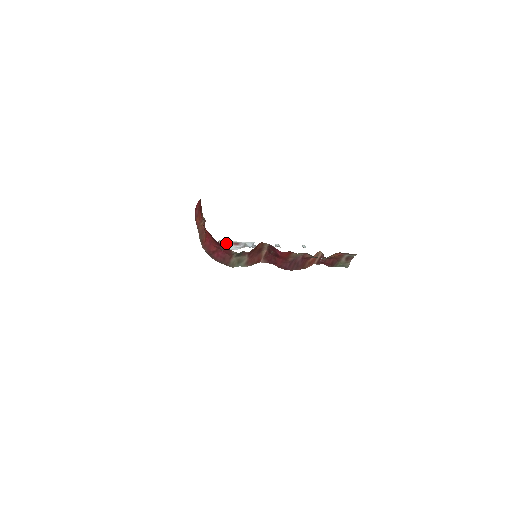
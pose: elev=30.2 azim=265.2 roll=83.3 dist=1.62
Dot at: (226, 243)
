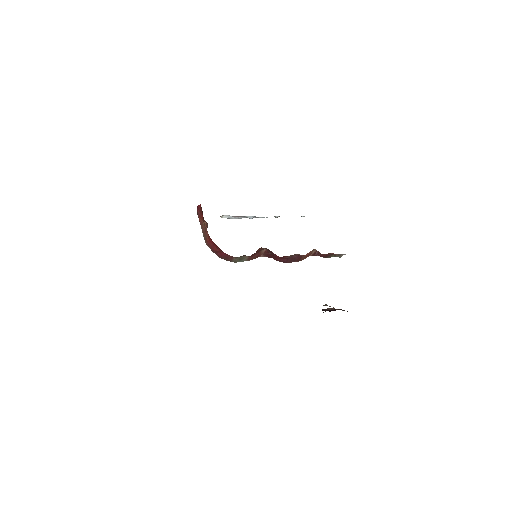
Dot at: (228, 217)
